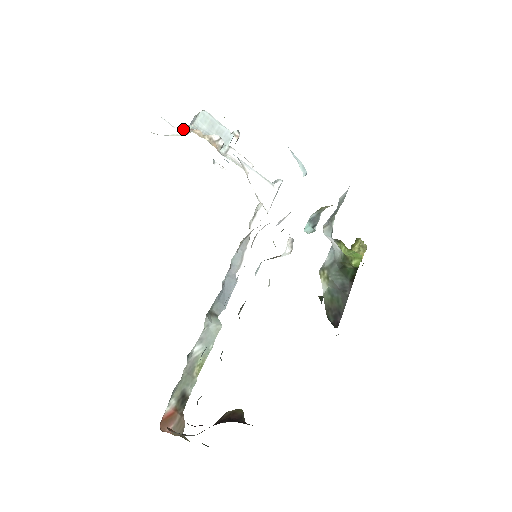
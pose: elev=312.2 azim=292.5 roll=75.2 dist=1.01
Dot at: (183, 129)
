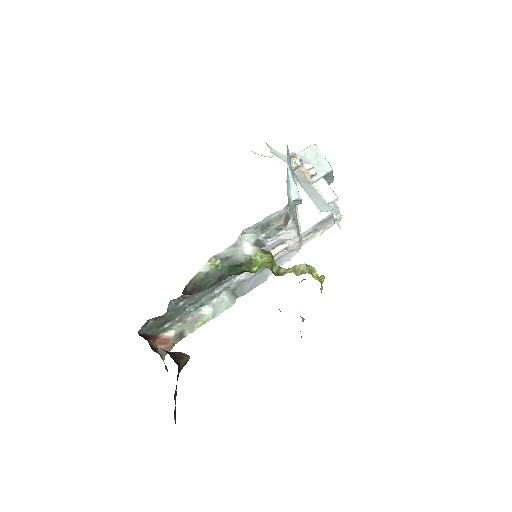
Dot at: (290, 156)
